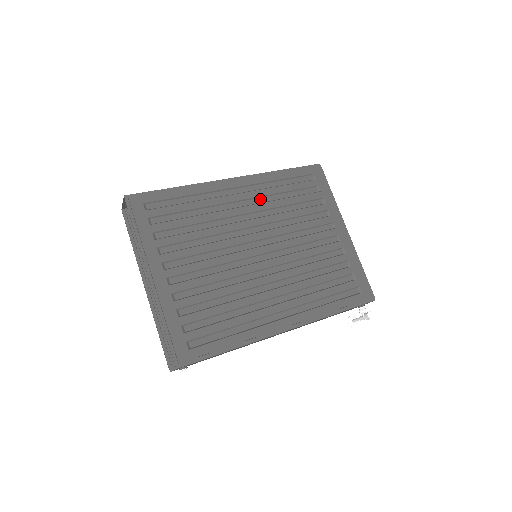
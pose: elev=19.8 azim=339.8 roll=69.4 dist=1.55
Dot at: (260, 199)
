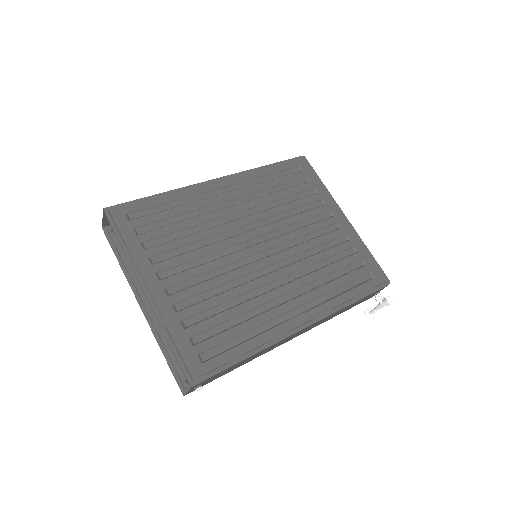
Dot at: (250, 196)
